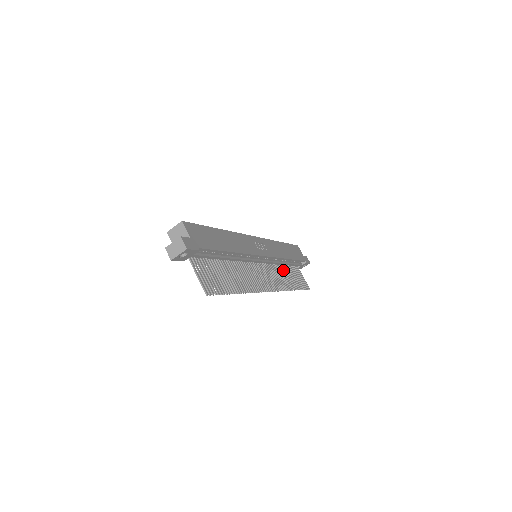
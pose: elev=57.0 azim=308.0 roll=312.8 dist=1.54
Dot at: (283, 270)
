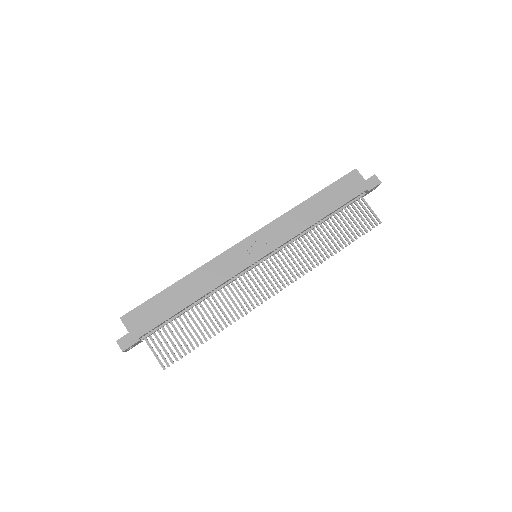
Dot at: occluded
